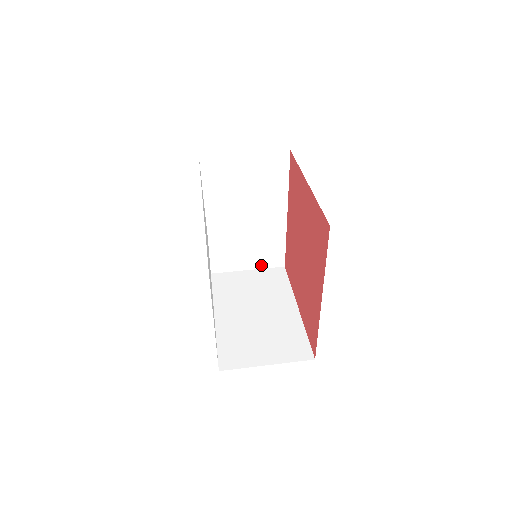
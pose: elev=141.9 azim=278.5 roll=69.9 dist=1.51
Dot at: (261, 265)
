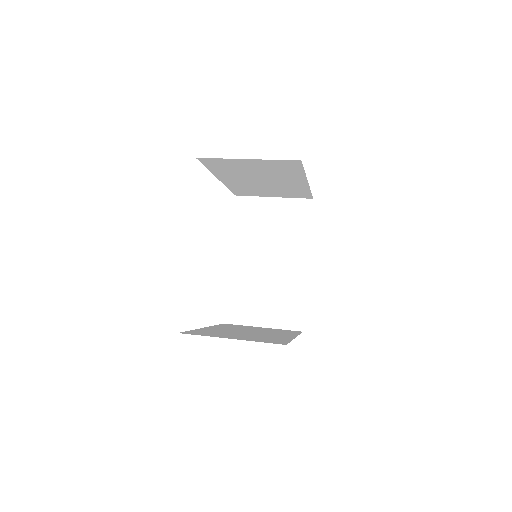
Dot at: (278, 324)
